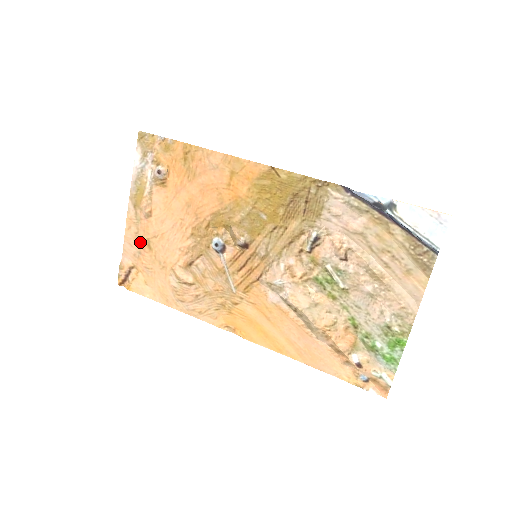
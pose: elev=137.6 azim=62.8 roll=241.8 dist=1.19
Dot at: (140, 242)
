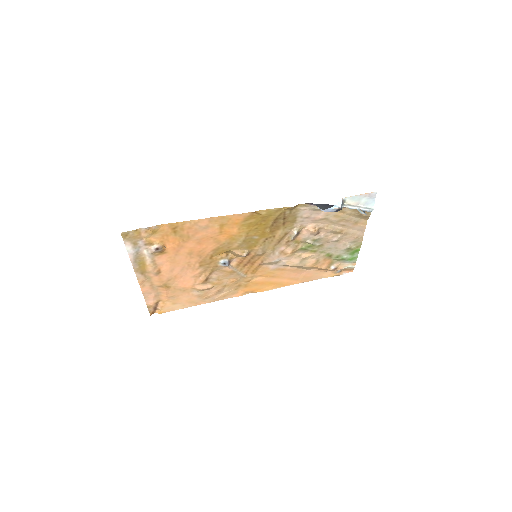
Dot at: (157, 288)
